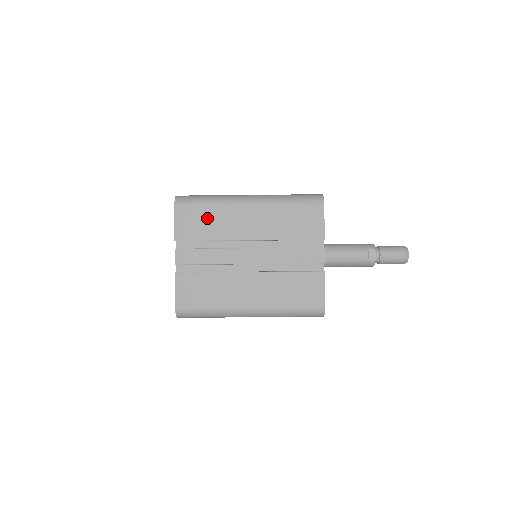
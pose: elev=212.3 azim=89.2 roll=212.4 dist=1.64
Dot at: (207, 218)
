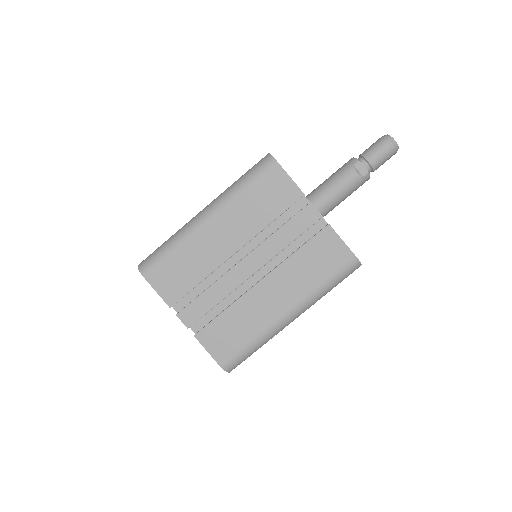
Dot at: (181, 264)
